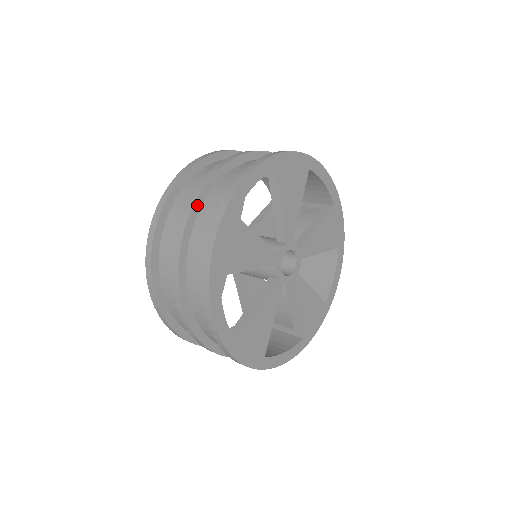
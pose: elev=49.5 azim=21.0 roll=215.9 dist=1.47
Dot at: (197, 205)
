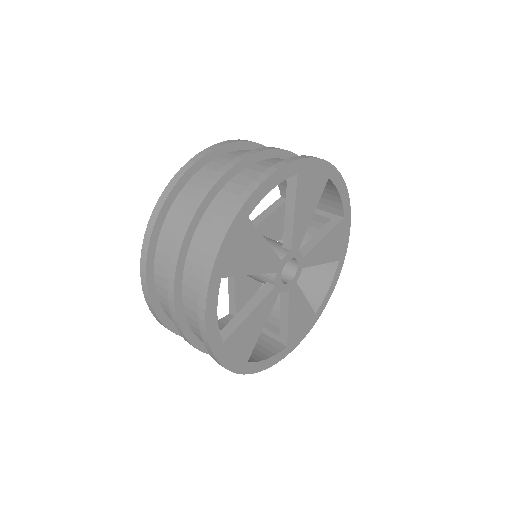
Dot at: (209, 197)
